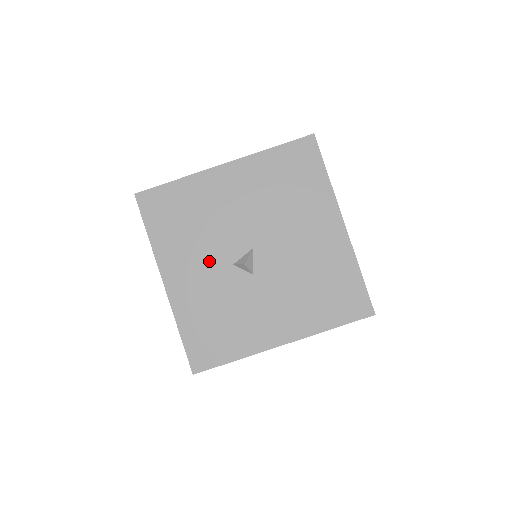
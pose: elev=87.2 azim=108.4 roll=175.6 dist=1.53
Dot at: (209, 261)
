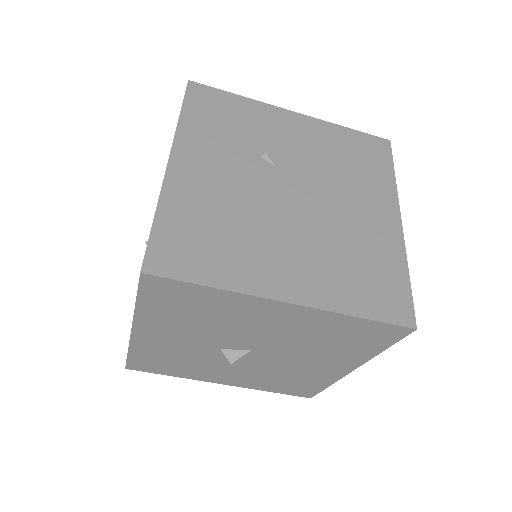
Dot at: (196, 340)
